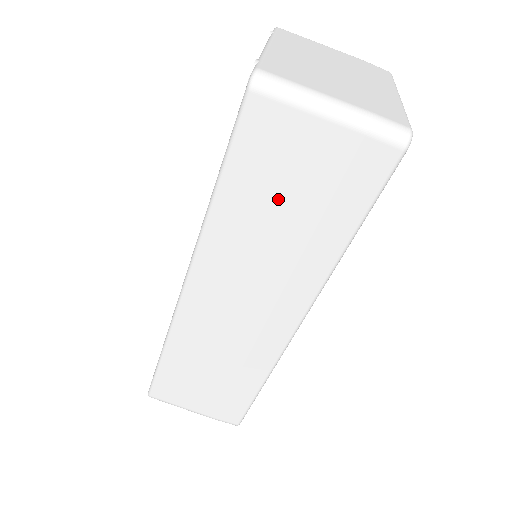
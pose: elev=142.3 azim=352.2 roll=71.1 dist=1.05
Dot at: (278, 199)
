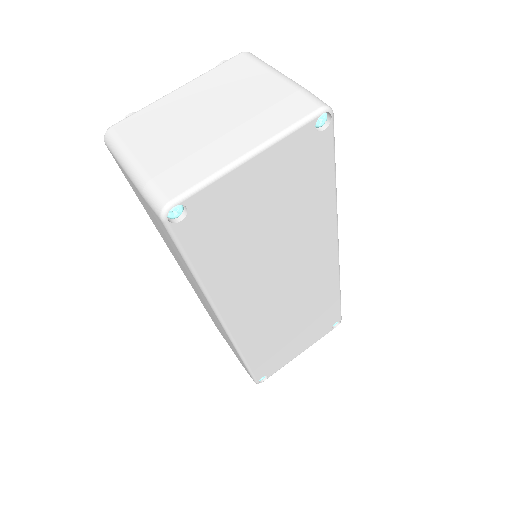
Dot at: occluded
